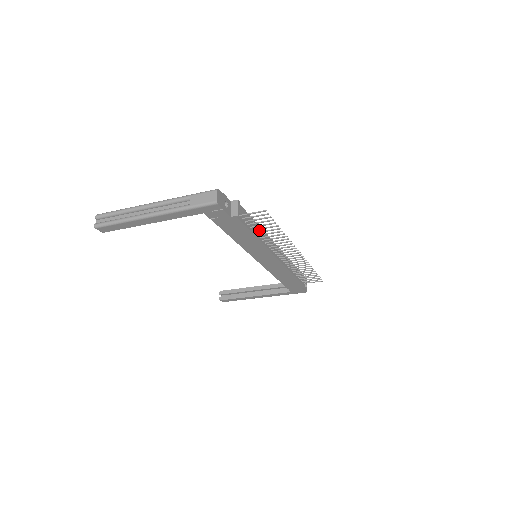
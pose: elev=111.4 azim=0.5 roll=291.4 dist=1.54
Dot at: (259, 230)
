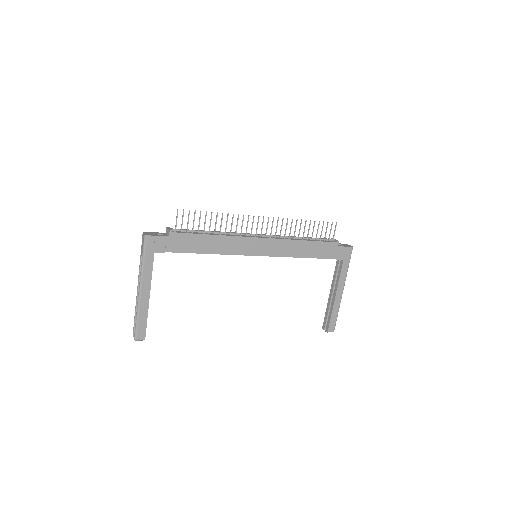
Dot at: (212, 232)
